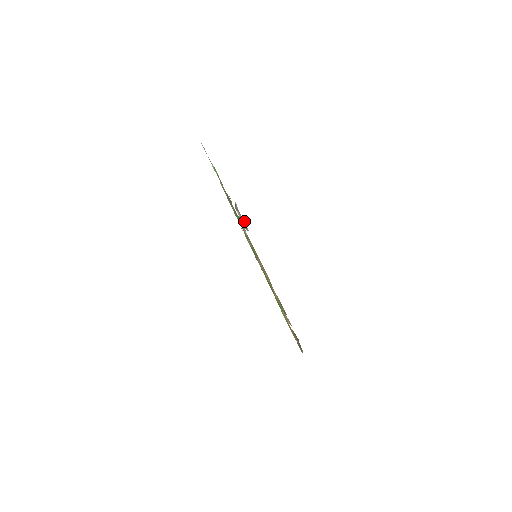
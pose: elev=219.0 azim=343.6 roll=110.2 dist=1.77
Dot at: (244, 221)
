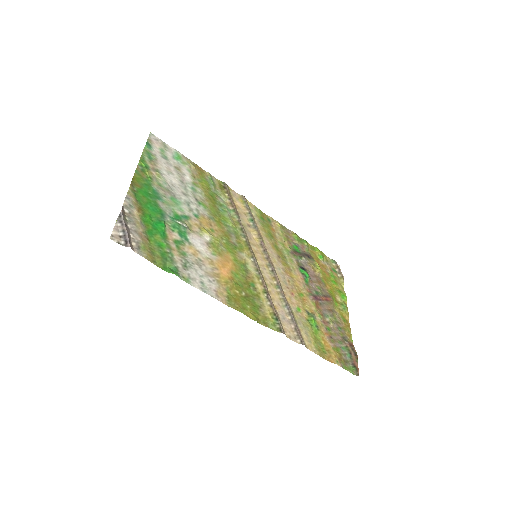
Dot at: (127, 234)
